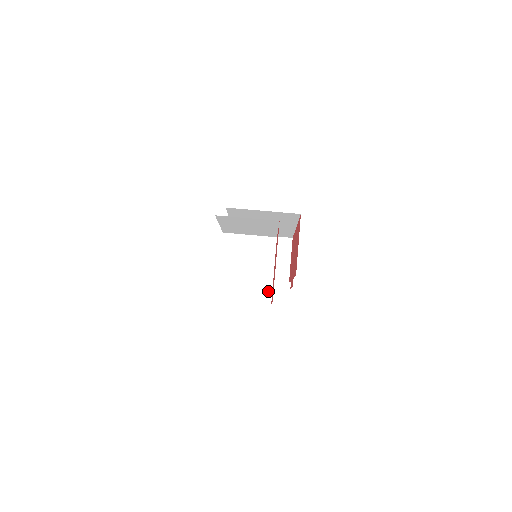
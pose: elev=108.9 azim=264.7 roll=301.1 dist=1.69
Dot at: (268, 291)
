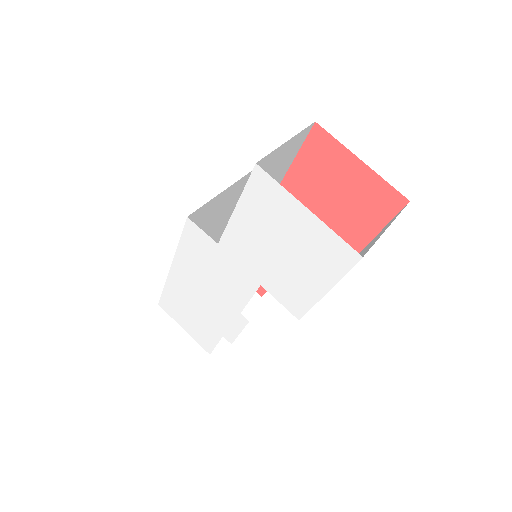
Dot at: occluded
